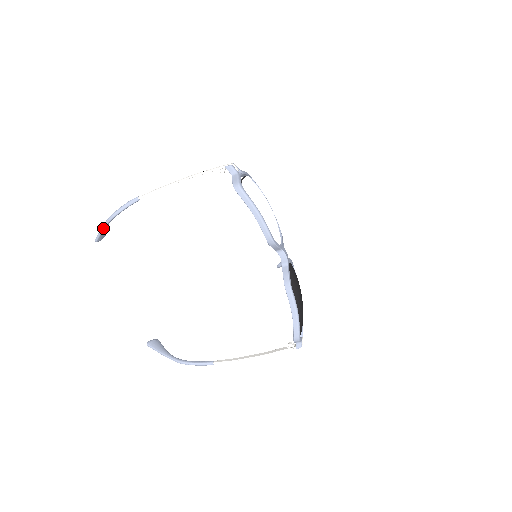
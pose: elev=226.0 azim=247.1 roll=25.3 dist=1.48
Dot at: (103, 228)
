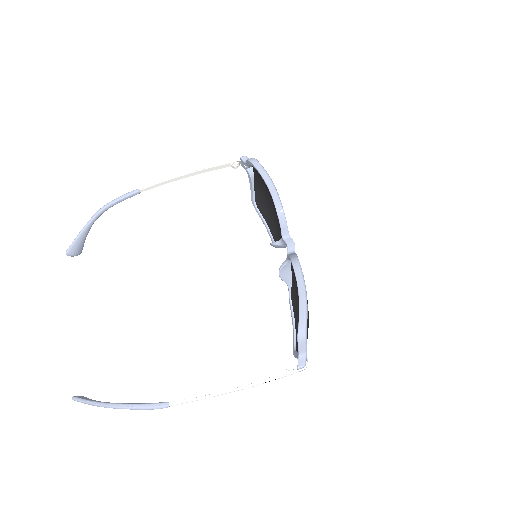
Dot at: (85, 227)
